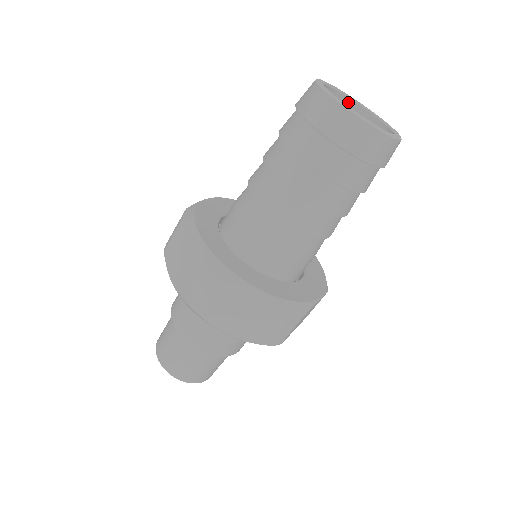
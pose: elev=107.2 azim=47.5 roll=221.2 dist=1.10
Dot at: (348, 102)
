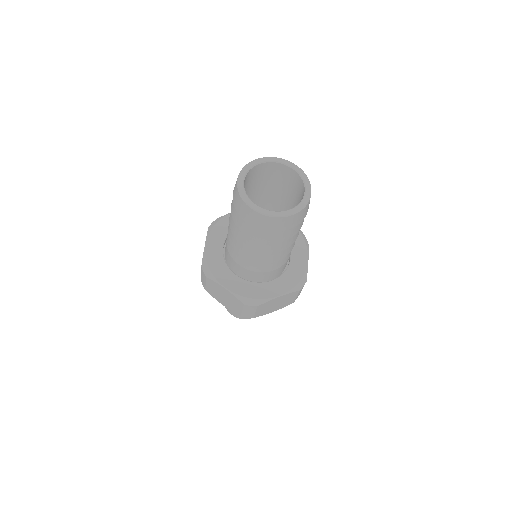
Dot at: (260, 165)
